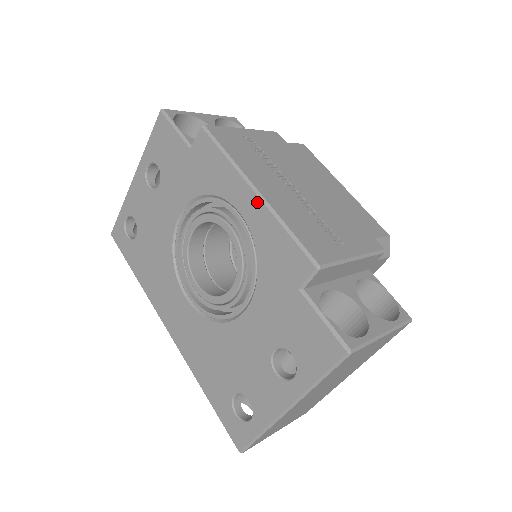
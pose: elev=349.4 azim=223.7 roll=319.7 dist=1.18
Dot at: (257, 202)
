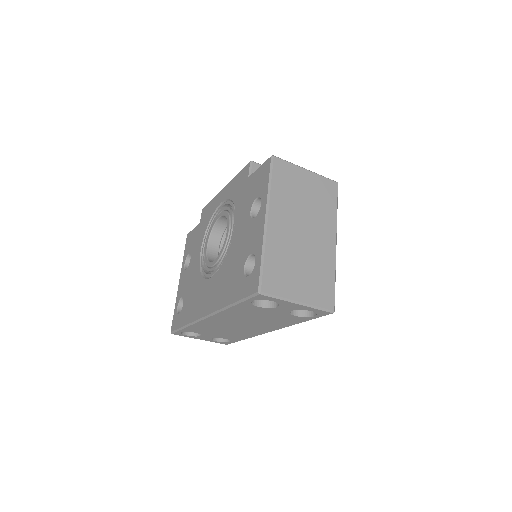
Dot at: (226, 188)
